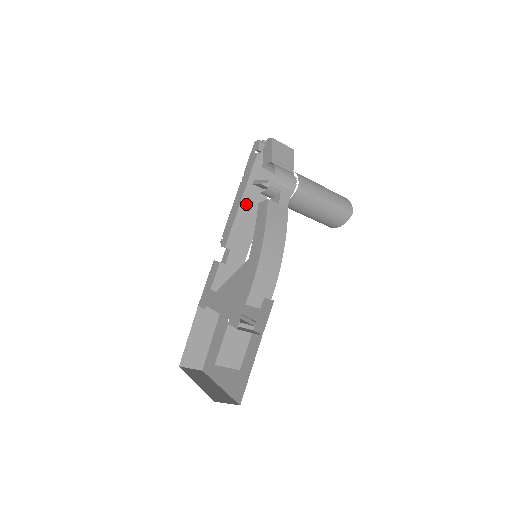
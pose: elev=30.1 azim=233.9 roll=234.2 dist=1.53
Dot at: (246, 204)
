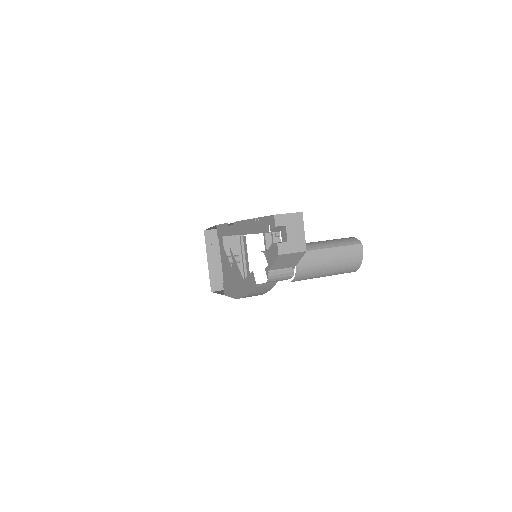
Dot at: occluded
